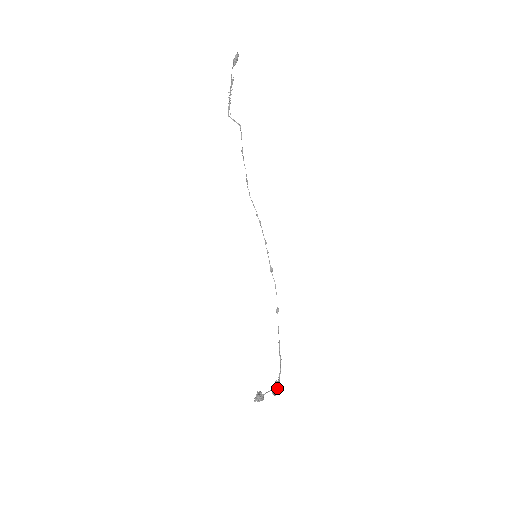
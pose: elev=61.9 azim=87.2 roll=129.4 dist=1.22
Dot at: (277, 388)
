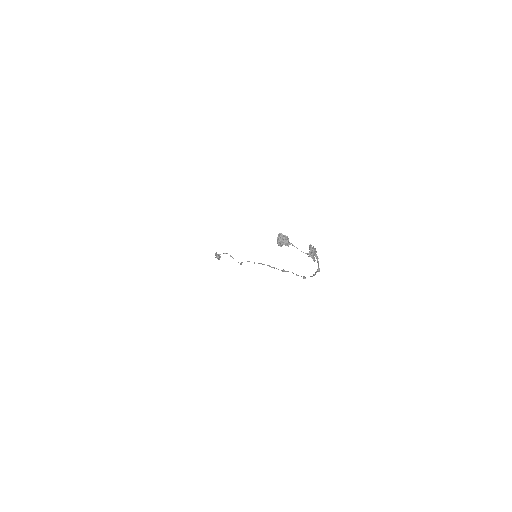
Dot at: (311, 249)
